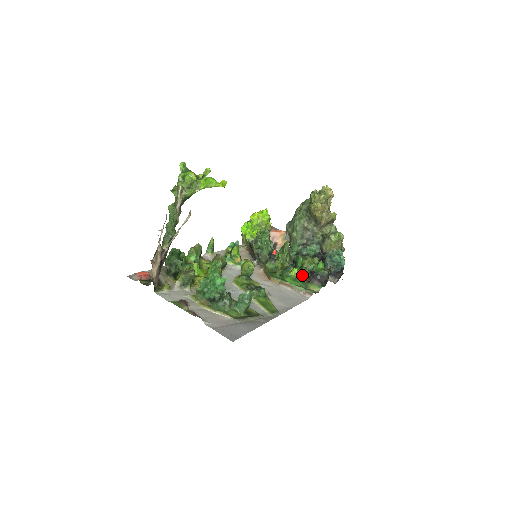
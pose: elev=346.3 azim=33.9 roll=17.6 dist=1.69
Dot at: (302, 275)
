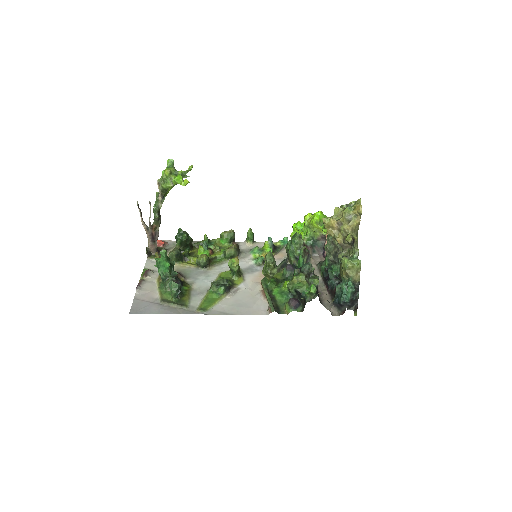
Dot at: (290, 291)
